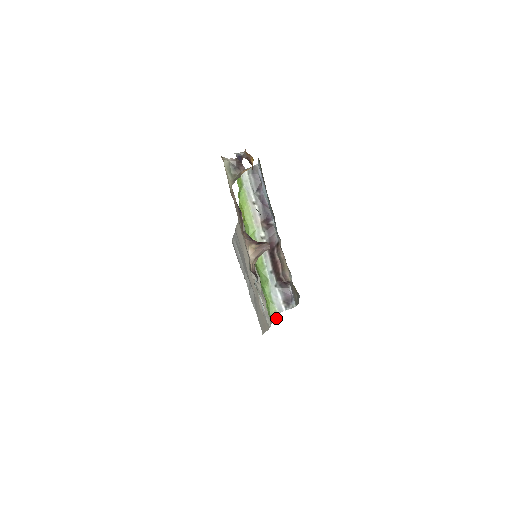
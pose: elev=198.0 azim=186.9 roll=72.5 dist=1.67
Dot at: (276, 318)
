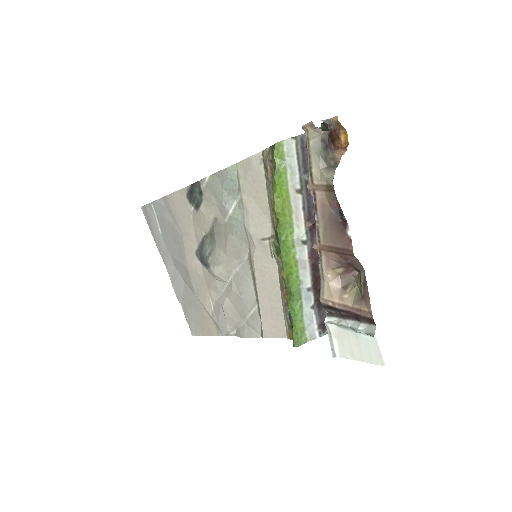
Dot at: (276, 337)
